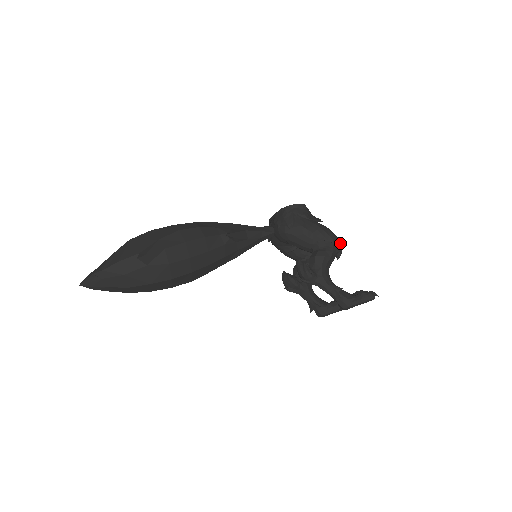
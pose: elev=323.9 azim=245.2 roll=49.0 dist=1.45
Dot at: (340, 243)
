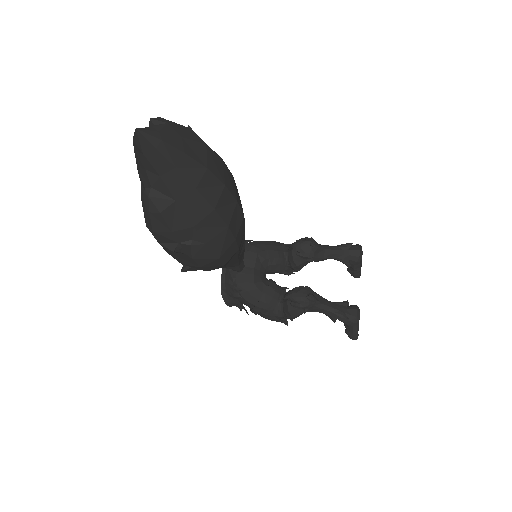
Dot at: occluded
